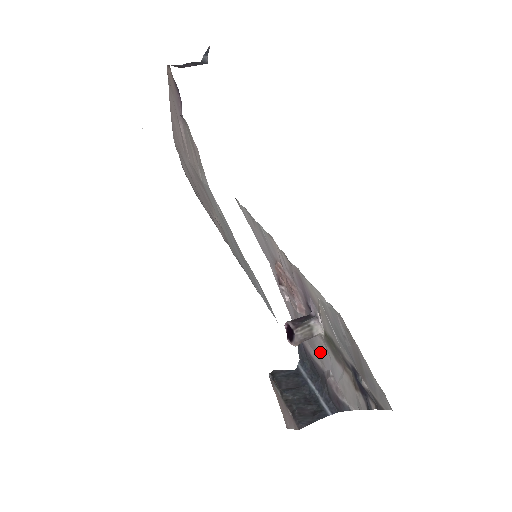
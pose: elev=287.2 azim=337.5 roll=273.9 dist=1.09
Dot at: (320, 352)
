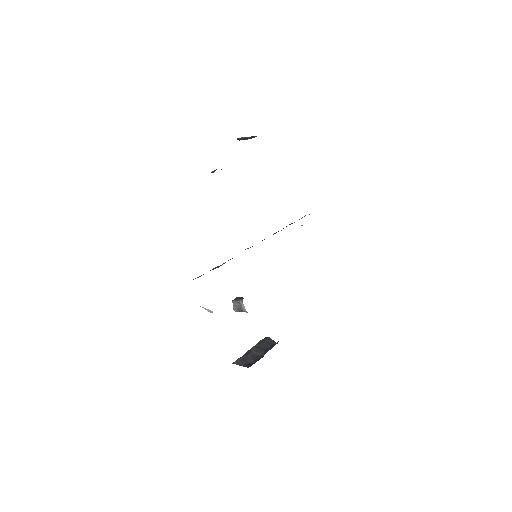
Dot at: occluded
